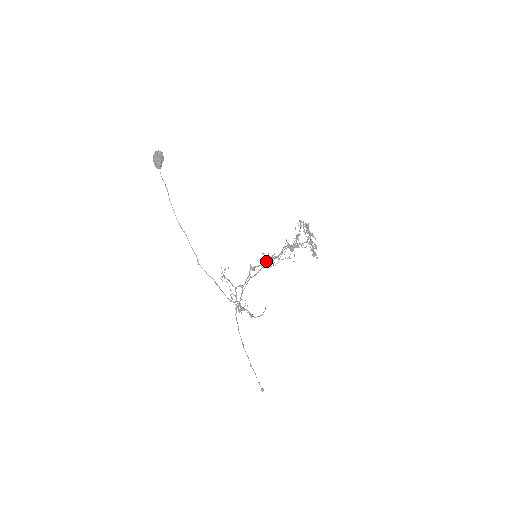
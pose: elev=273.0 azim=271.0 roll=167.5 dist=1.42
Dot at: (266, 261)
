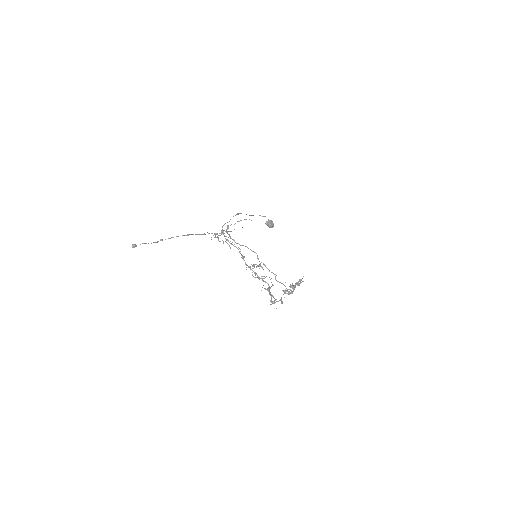
Dot at: occluded
